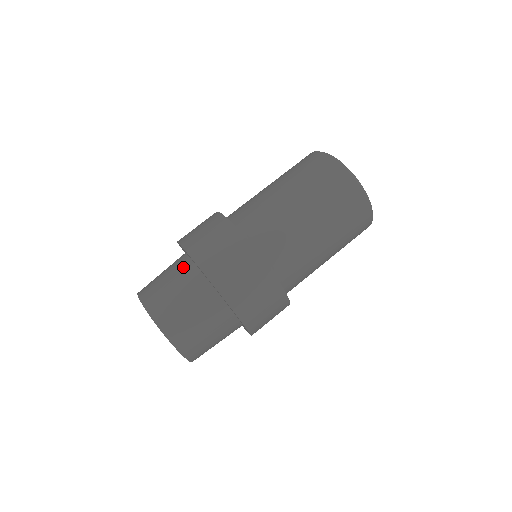
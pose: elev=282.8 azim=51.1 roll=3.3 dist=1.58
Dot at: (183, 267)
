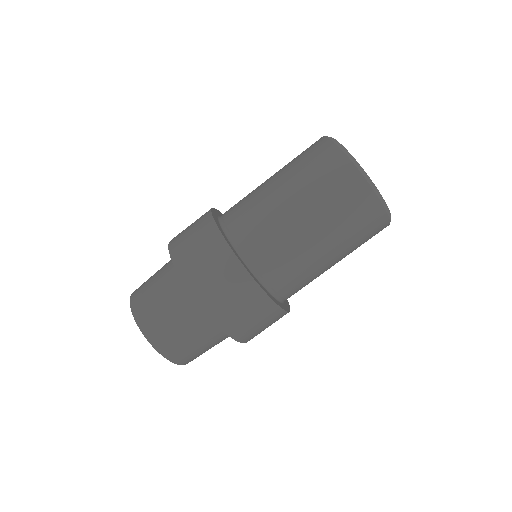
Dot at: (190, 306)
